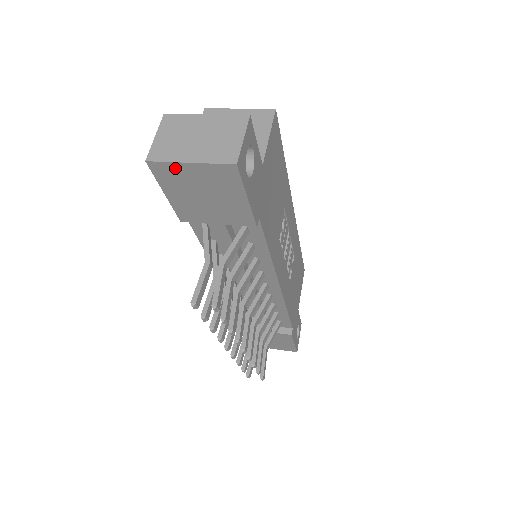
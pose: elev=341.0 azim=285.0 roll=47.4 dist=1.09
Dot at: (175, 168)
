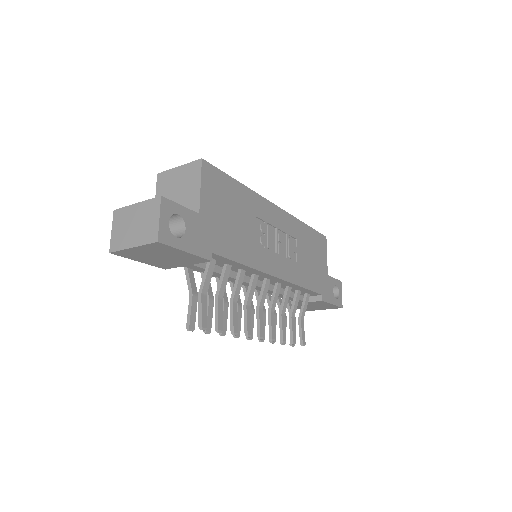
Dot at: (128, 251)
